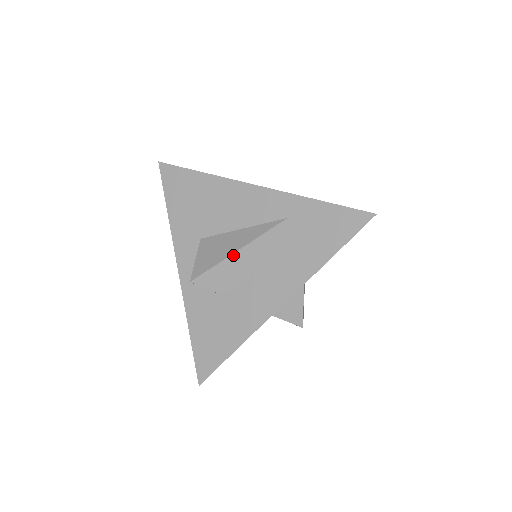
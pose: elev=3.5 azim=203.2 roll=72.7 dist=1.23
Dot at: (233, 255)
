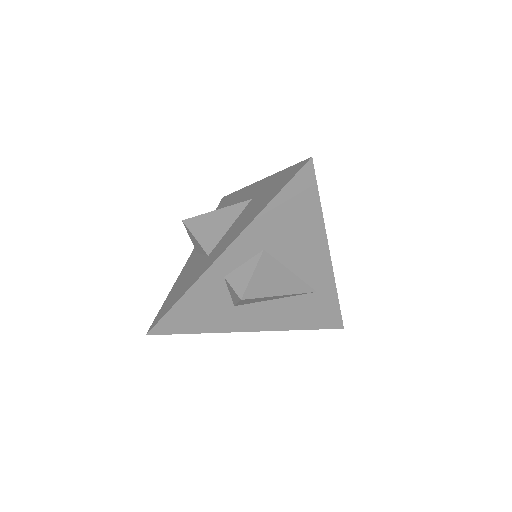
Dot at: (276, 296)
